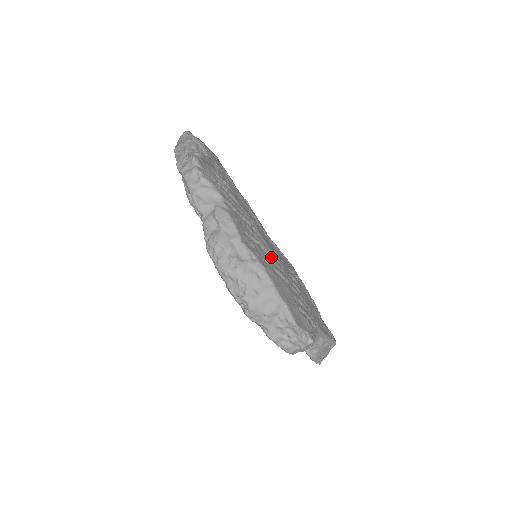
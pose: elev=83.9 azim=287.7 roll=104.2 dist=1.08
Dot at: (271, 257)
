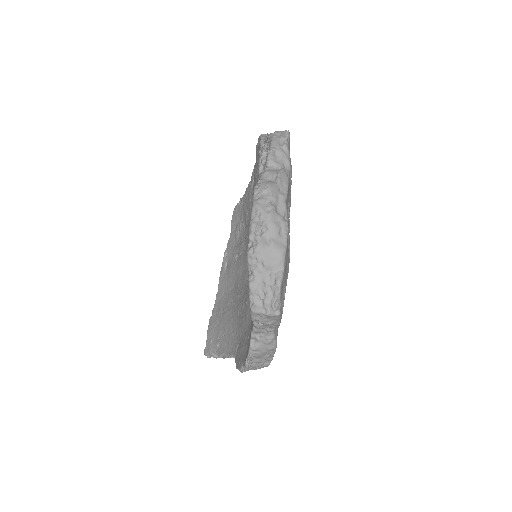
Dot at: occluded
